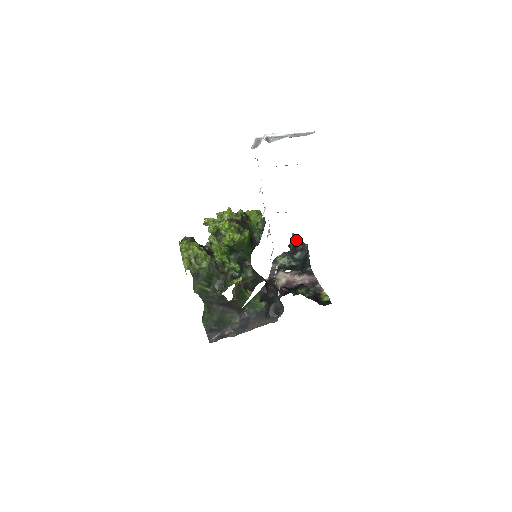
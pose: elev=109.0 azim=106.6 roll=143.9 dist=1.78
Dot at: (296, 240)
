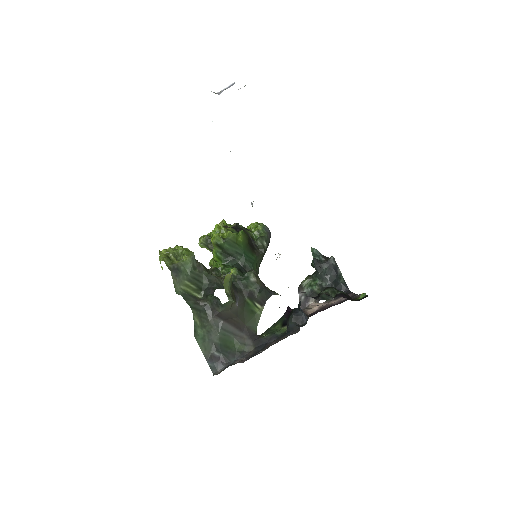
Dot at: (317, 254)
